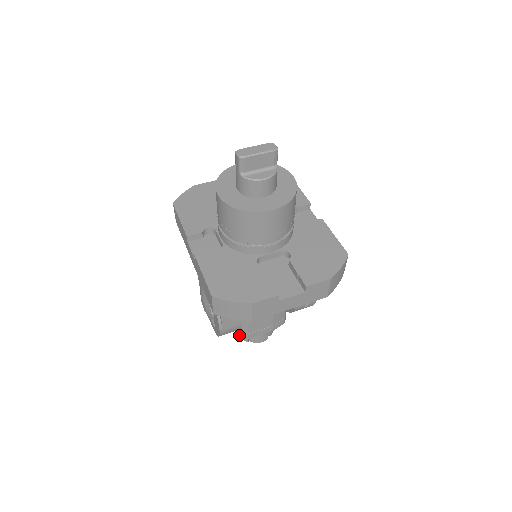
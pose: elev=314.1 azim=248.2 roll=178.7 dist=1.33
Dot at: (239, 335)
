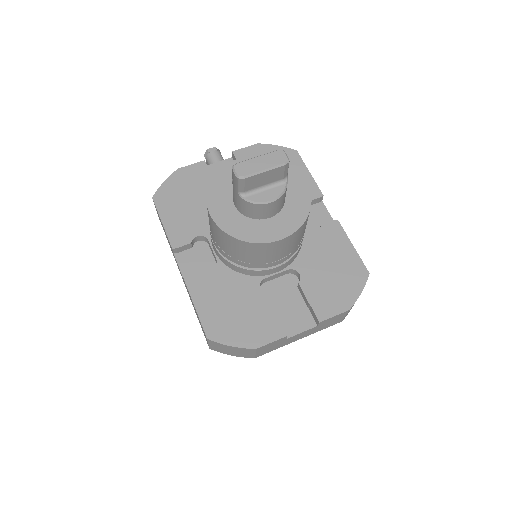
Dot at: occluded
